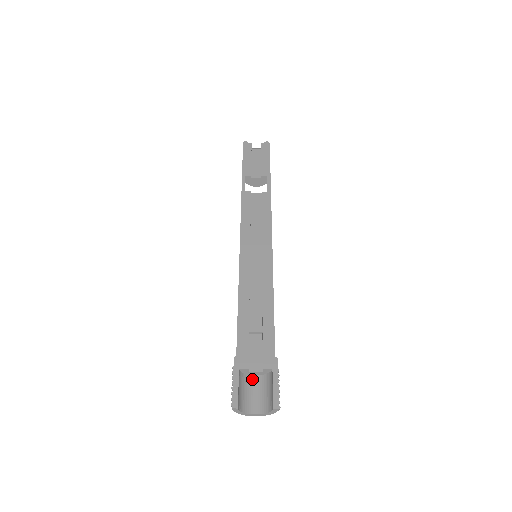
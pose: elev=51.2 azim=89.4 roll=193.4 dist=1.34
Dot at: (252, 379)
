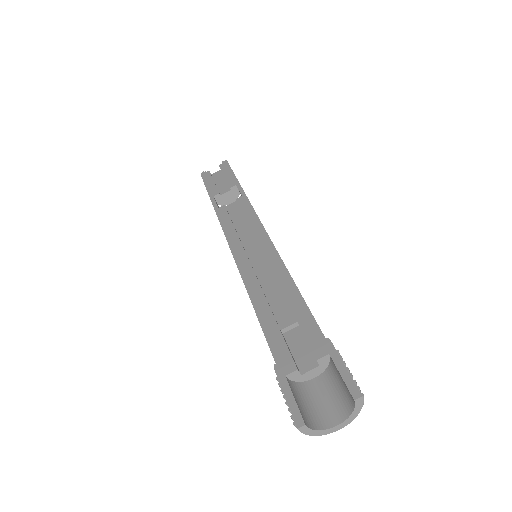
Dot at: (312, 384)
